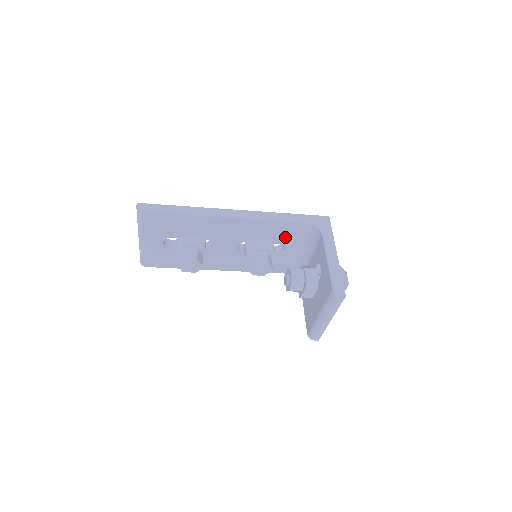
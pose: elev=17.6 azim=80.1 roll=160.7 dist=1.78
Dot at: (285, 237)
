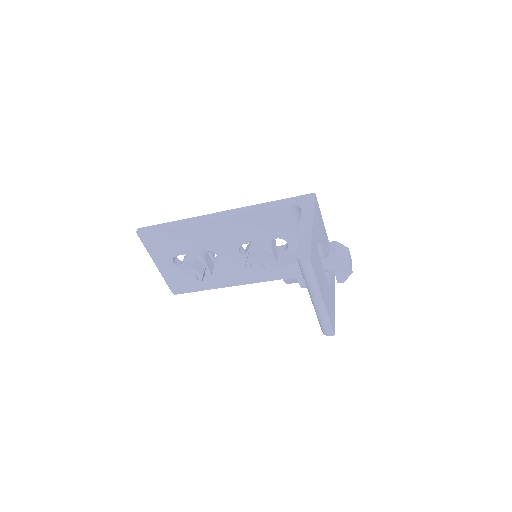
Dot at: (278, 228)
